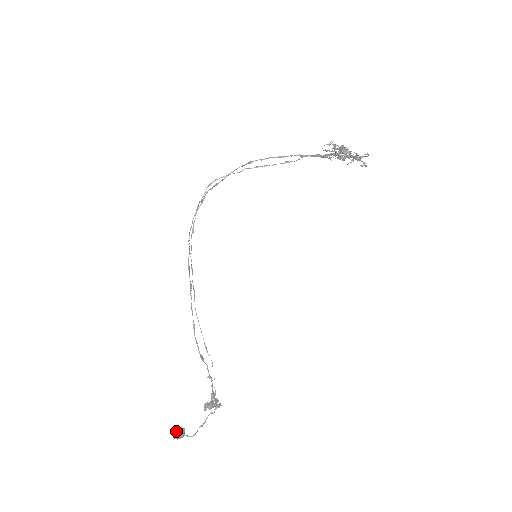
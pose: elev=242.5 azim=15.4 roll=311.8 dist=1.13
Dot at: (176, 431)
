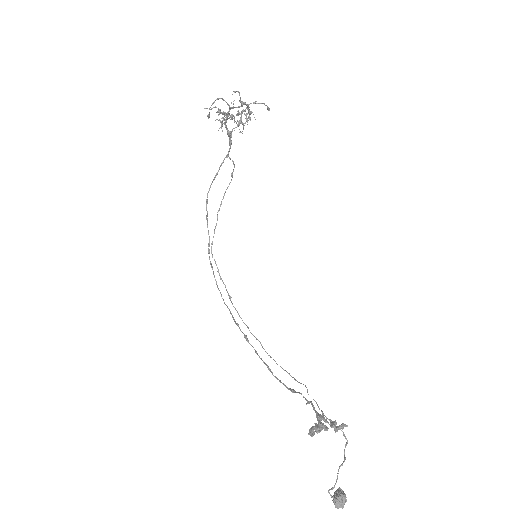
Dot at: (333, 497)
